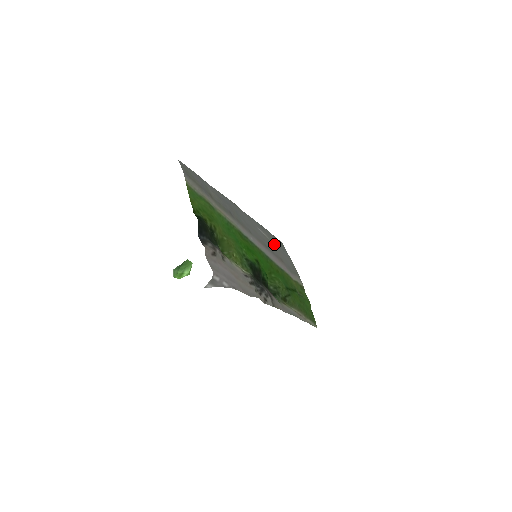
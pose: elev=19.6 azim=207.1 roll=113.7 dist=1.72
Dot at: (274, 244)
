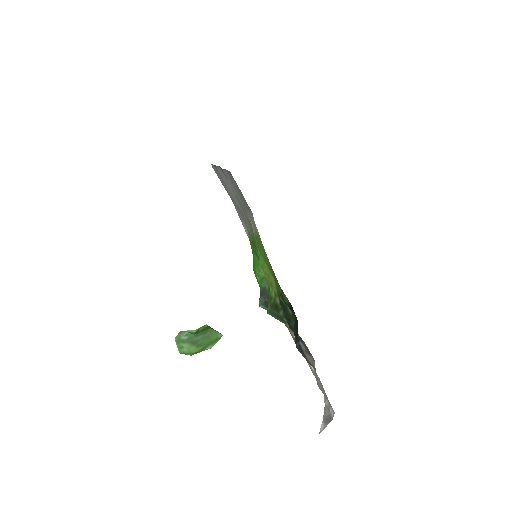
Dot at: occluded
